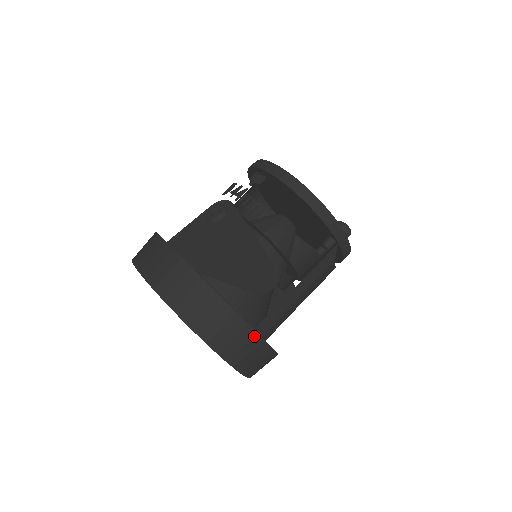
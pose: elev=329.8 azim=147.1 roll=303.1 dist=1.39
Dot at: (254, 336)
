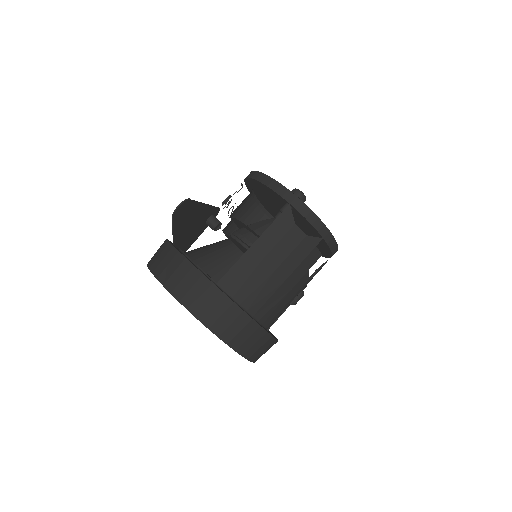
Dot at: (201, 277)
